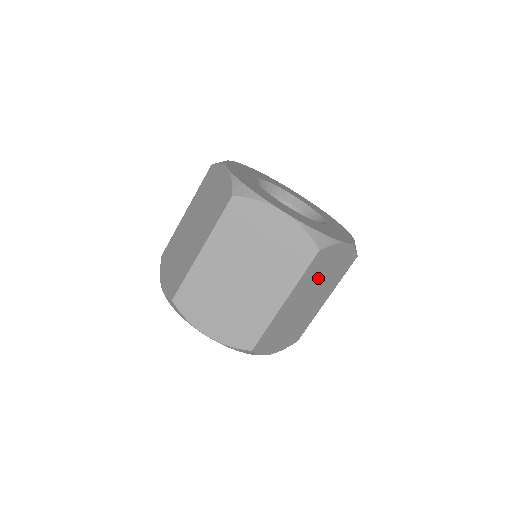
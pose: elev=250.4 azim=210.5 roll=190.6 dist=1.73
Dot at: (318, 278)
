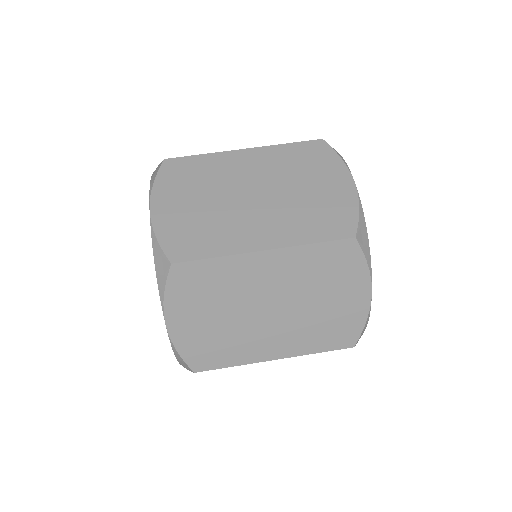
Dot at: (311, 290)
